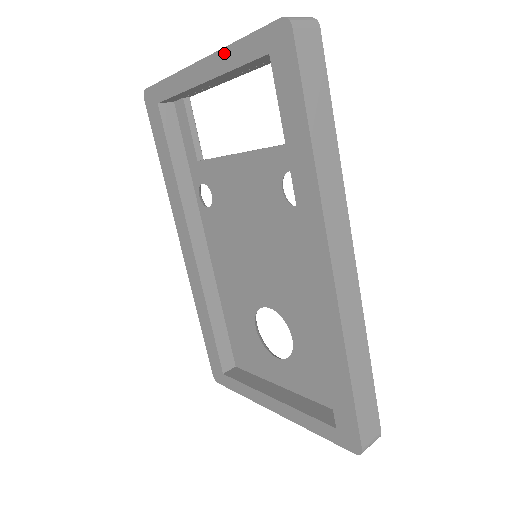
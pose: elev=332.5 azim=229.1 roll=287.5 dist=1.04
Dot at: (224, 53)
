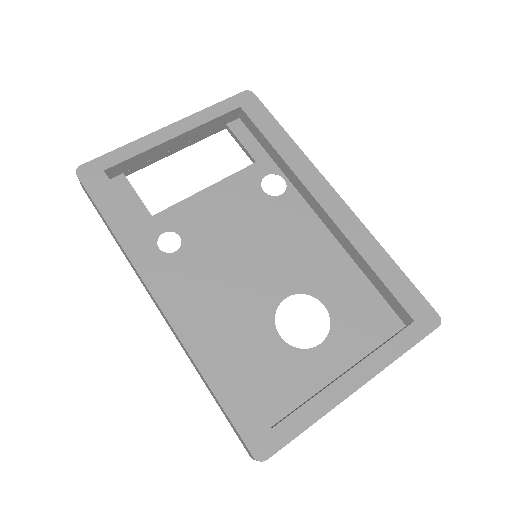
Dot at: (197, 115)
